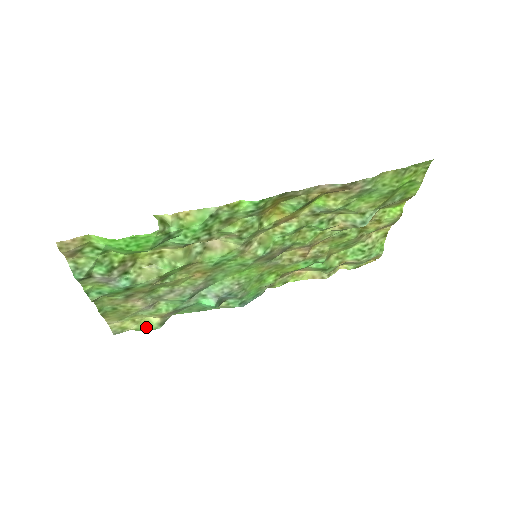
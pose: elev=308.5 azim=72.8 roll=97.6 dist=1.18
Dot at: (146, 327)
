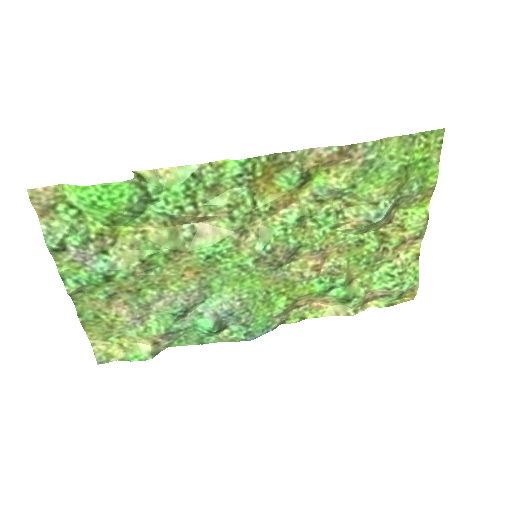
Dot at: (135, 356)
